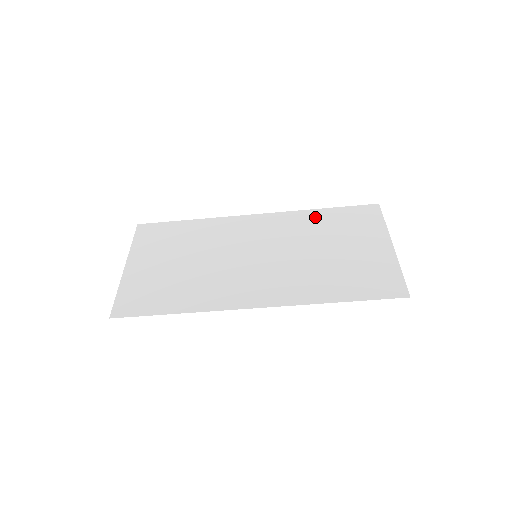
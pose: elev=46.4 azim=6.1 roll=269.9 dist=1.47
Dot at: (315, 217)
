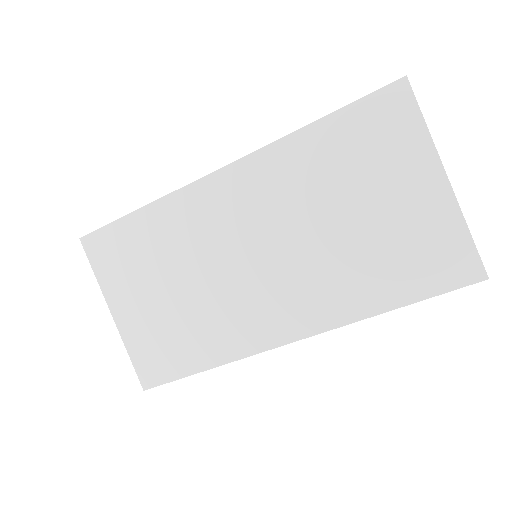
Dot at: (309, 148)
